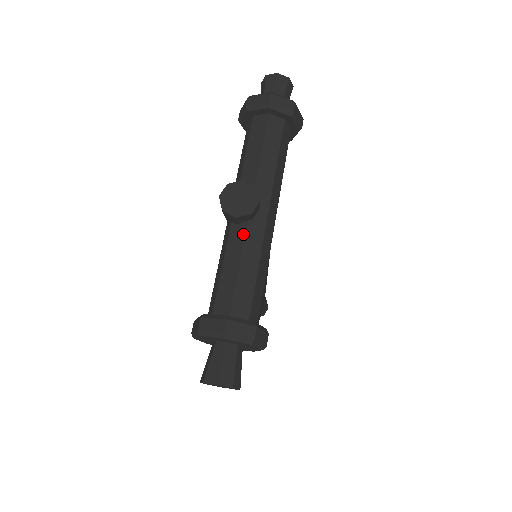
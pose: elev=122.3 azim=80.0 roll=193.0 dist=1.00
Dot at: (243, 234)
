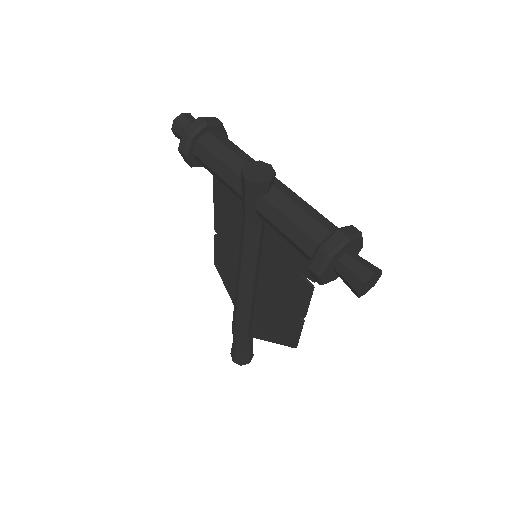
Dot at: (279, 193)
